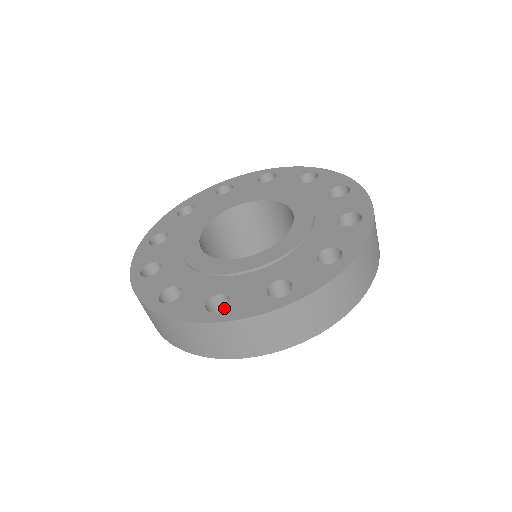
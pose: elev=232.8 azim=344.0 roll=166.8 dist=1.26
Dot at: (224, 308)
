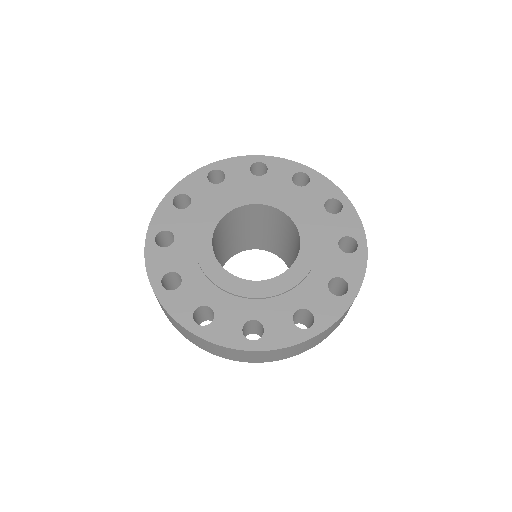
Dot at: (209, 311)
